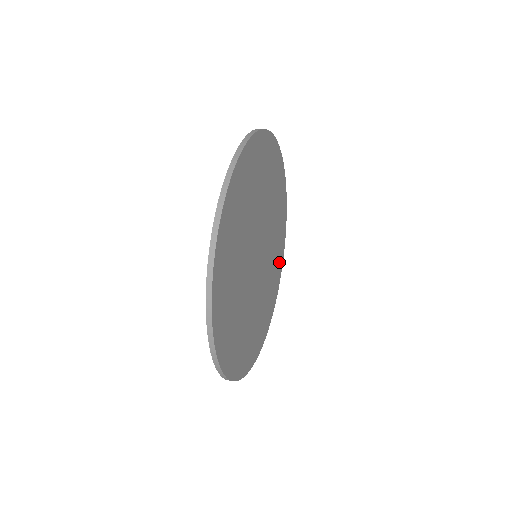
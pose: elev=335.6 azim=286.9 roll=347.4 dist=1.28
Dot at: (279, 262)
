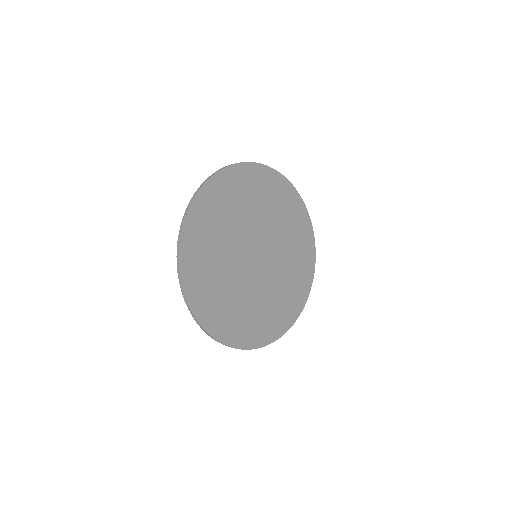
Dot at: (304, 279)
